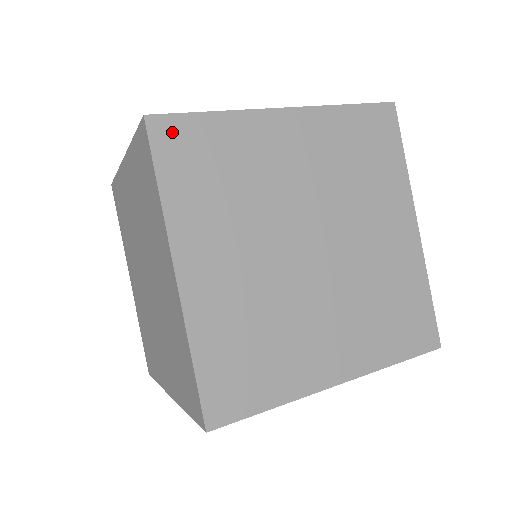
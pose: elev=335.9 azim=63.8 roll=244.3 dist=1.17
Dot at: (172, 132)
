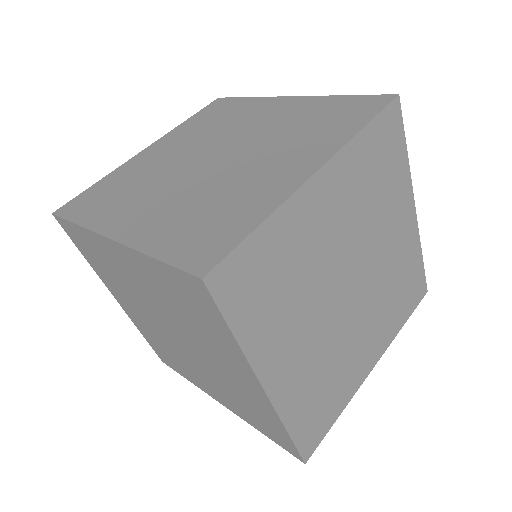
Dot at: (231, 276)
